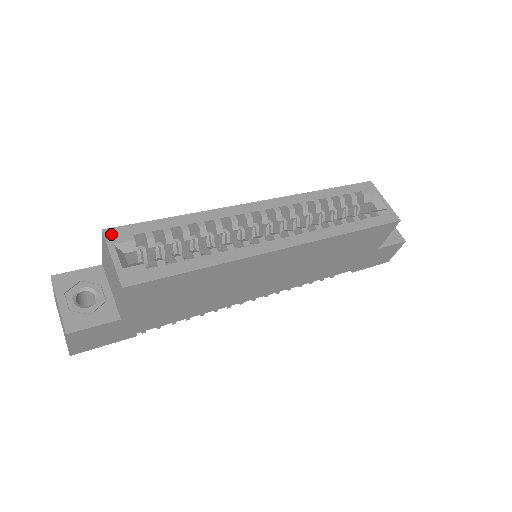
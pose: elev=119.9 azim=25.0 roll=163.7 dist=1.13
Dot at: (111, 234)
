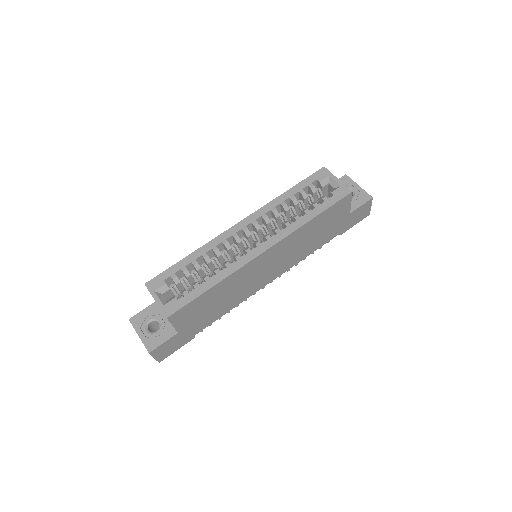
Dot at: (150, 285)
